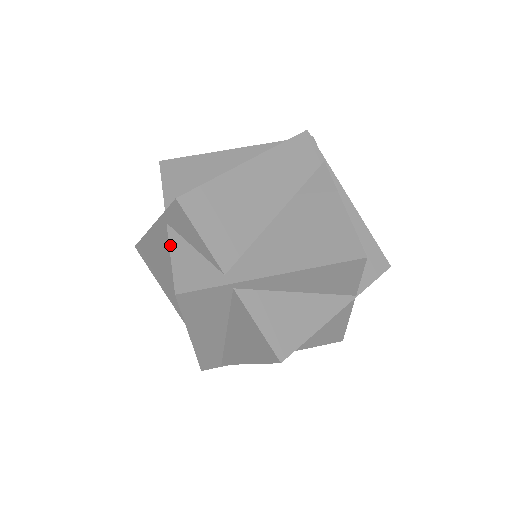
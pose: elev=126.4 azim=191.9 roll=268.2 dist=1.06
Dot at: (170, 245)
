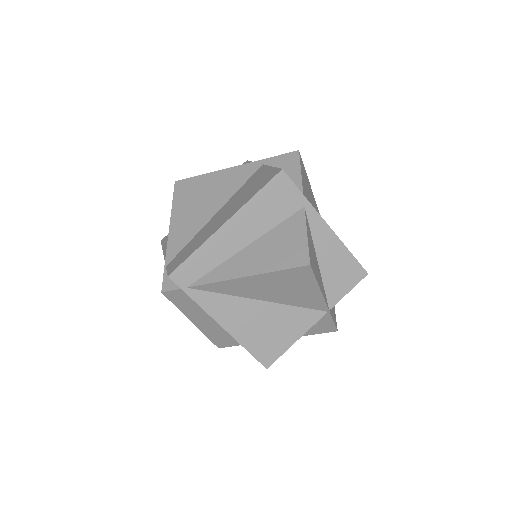
Dot at: (269, 166)
